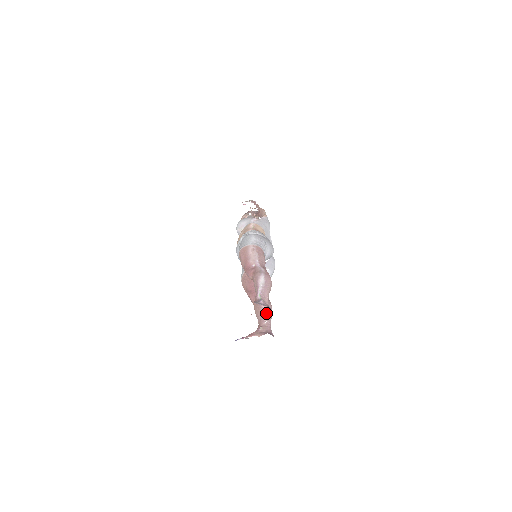
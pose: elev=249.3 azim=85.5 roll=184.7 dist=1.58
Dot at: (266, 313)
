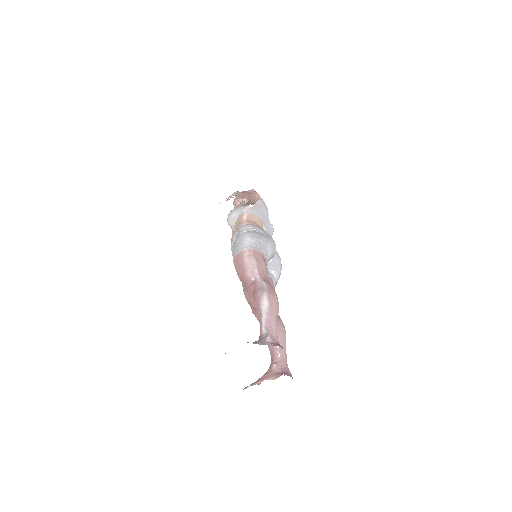
Dot at: occluded
